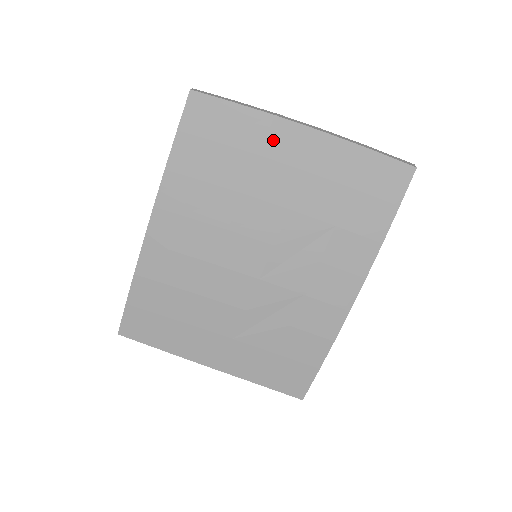
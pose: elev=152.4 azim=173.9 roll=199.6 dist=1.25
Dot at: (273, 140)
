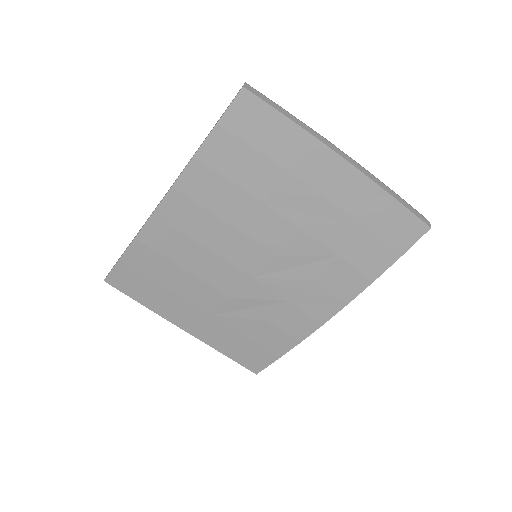
Dot at: (309, 163)
